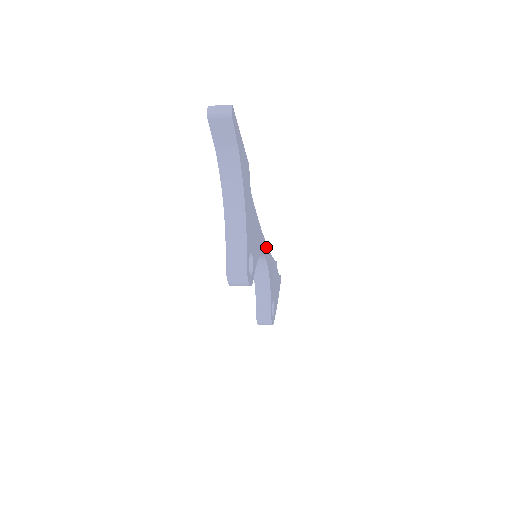
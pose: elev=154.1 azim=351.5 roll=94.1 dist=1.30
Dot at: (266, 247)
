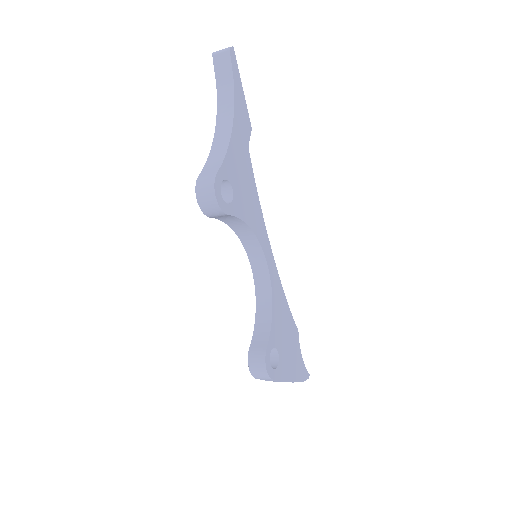
Dot at: (272, 259)
